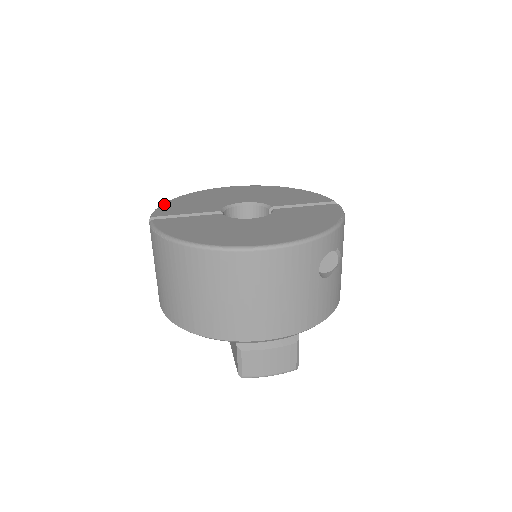
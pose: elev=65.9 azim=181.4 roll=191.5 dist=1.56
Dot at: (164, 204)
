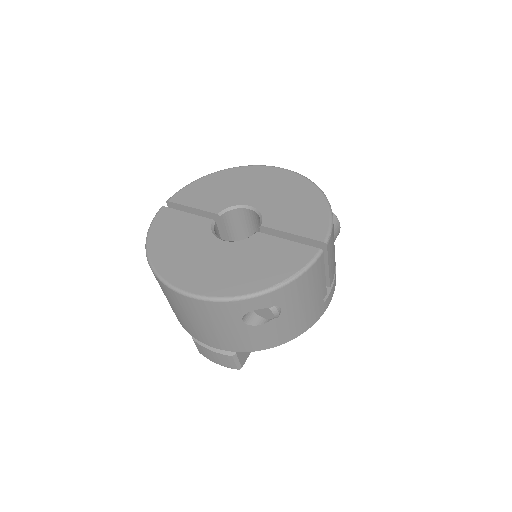
Dot at: (195, 182)
